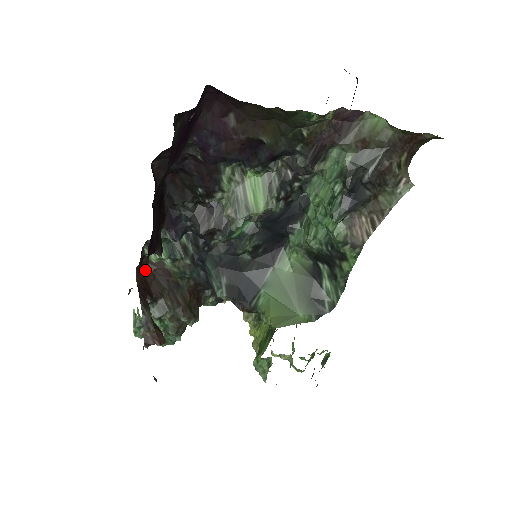
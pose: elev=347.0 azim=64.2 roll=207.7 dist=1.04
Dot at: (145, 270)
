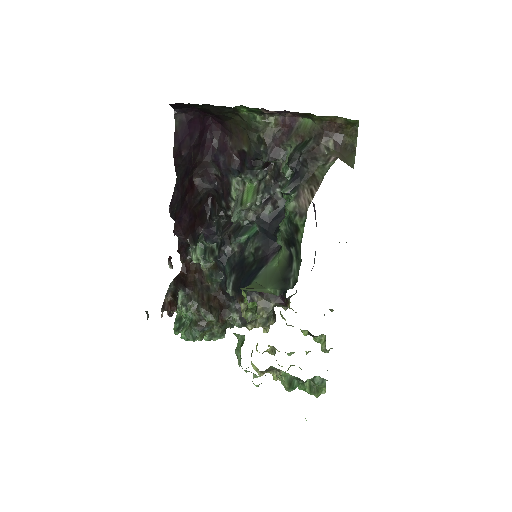
Dot at: (190, 272)
